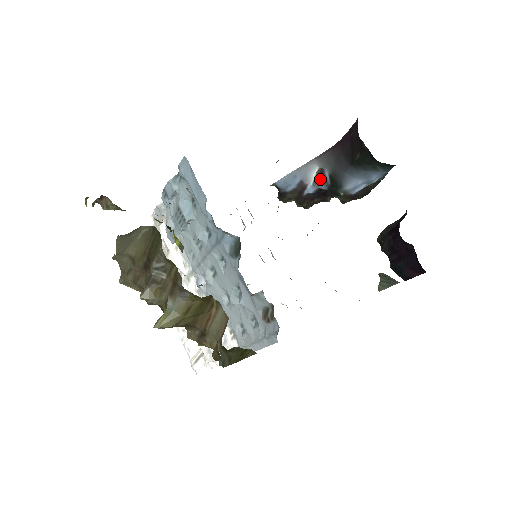
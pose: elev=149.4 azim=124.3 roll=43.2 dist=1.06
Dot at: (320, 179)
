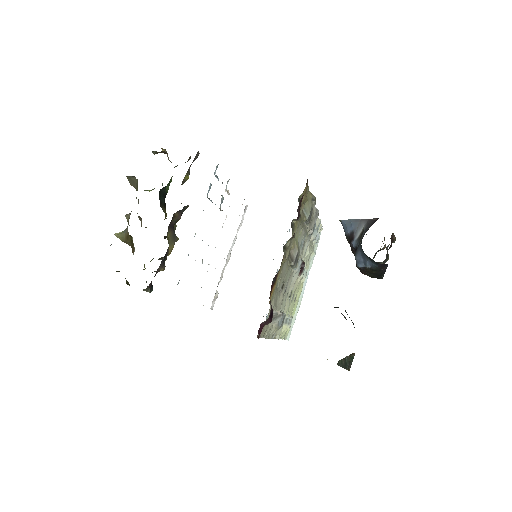
Dot at: (360, 239)
